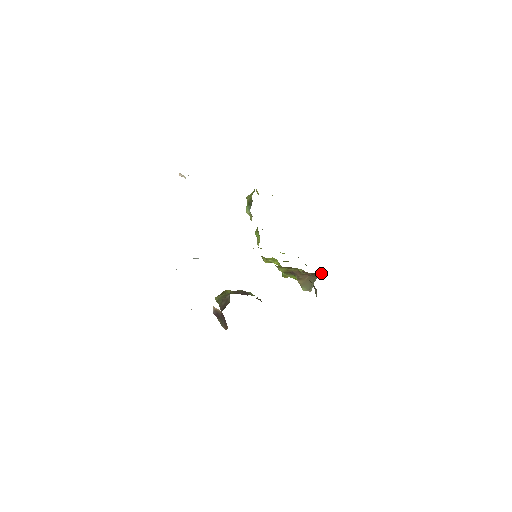
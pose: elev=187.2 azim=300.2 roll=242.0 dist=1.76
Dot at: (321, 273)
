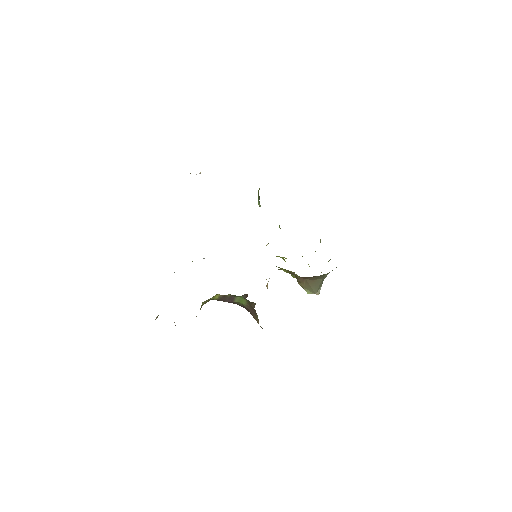
Dot at: (320, 276)
